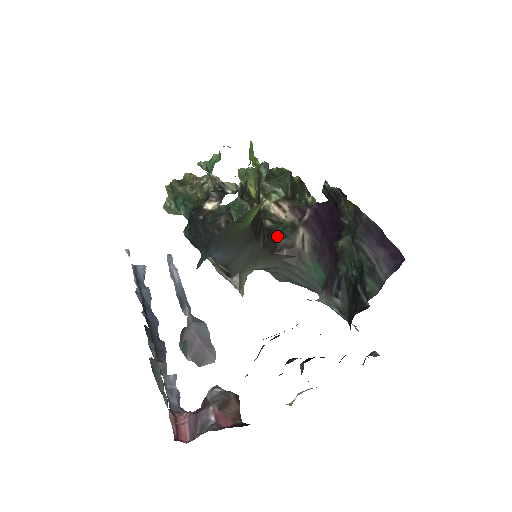
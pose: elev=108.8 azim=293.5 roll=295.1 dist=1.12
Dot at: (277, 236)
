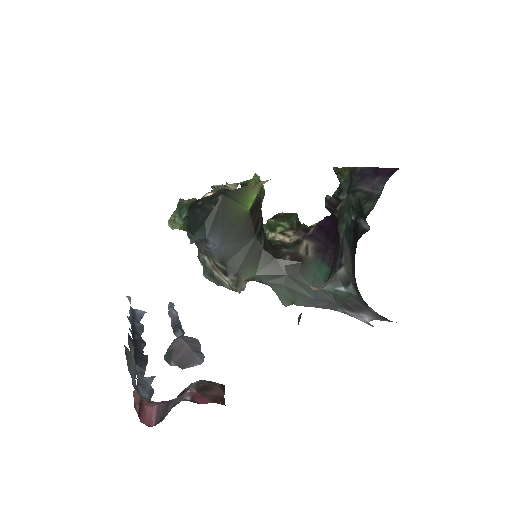
Dot at: (280, 247)
